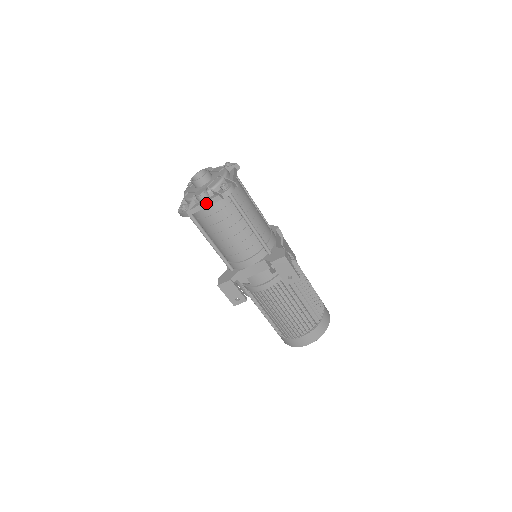
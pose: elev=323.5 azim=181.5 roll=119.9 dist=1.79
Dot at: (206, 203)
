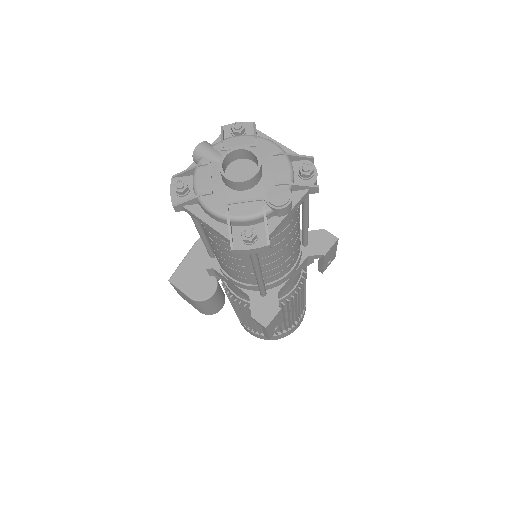
Dot at: (291, 212)
